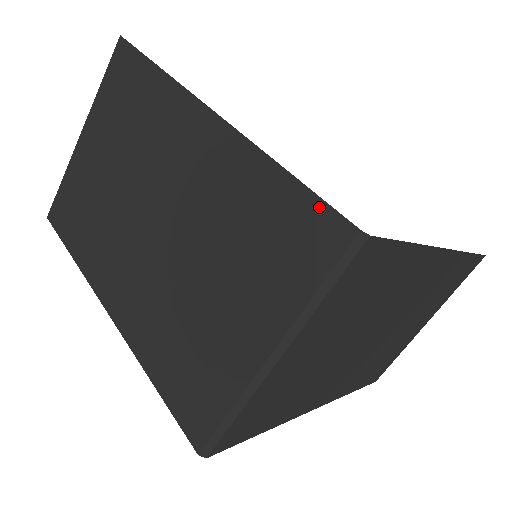
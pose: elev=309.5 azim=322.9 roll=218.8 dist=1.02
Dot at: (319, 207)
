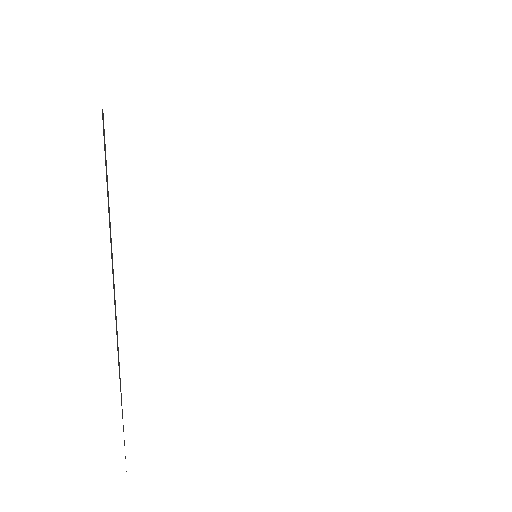
Dot at: occluded
